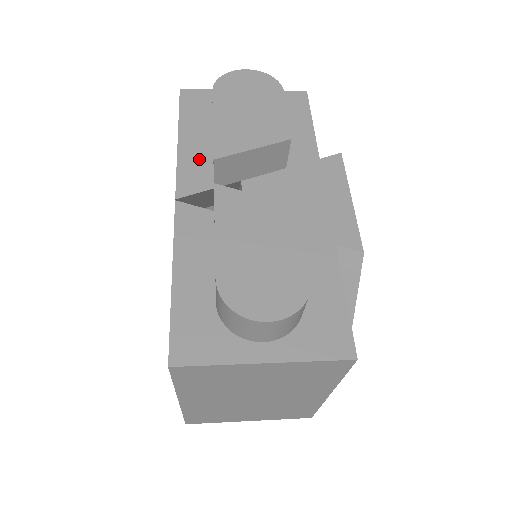
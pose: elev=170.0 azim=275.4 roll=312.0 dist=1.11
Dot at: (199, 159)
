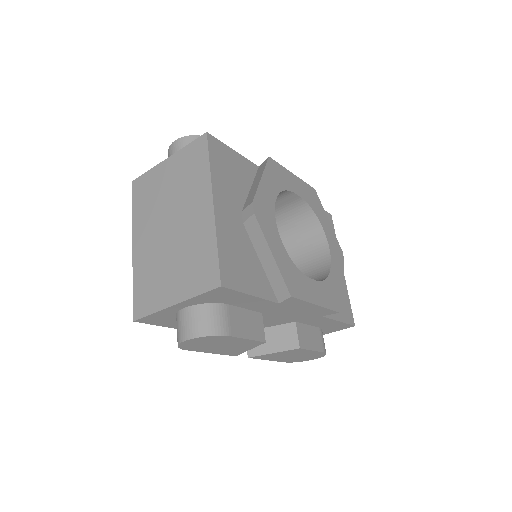
Dot at: occluded
